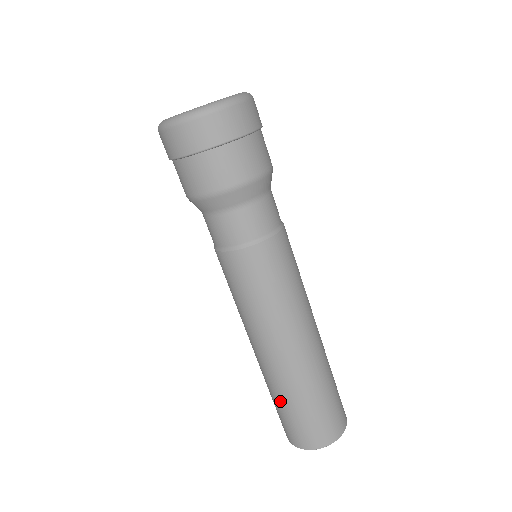
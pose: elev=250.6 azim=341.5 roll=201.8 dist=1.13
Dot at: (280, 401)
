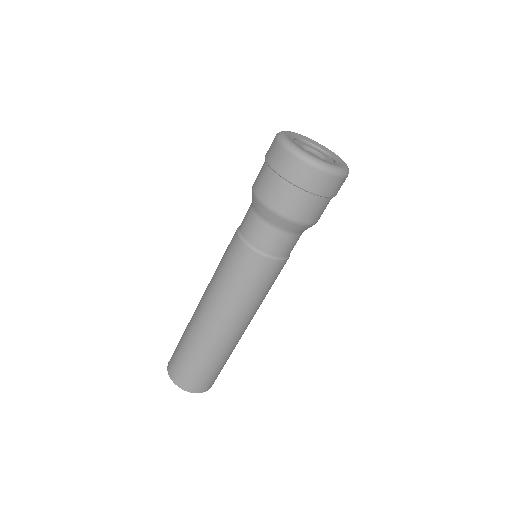
Dot at: (201, 358)
